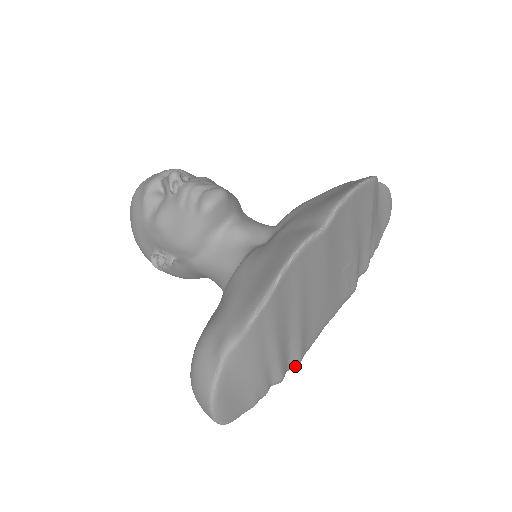
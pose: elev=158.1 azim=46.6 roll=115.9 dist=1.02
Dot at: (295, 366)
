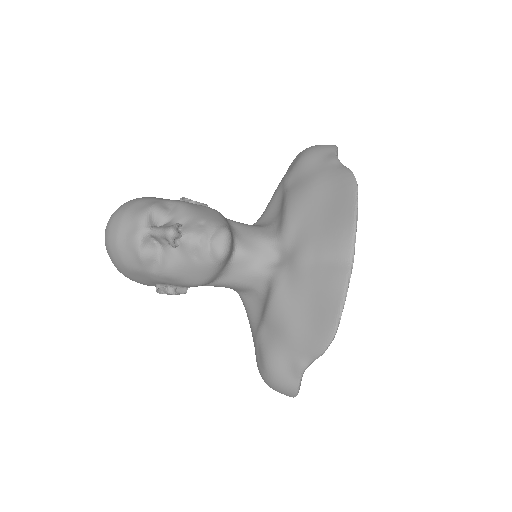
Dot at: occluded
